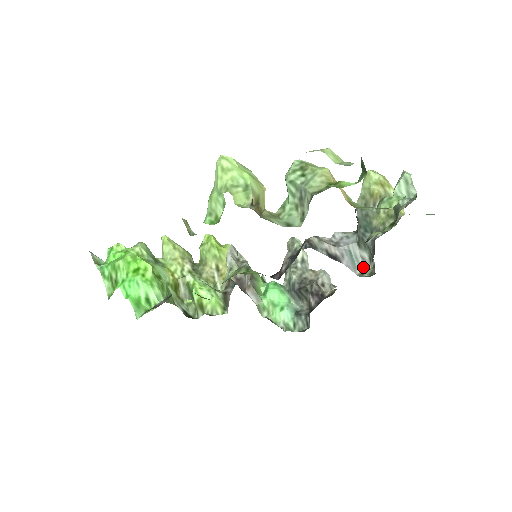
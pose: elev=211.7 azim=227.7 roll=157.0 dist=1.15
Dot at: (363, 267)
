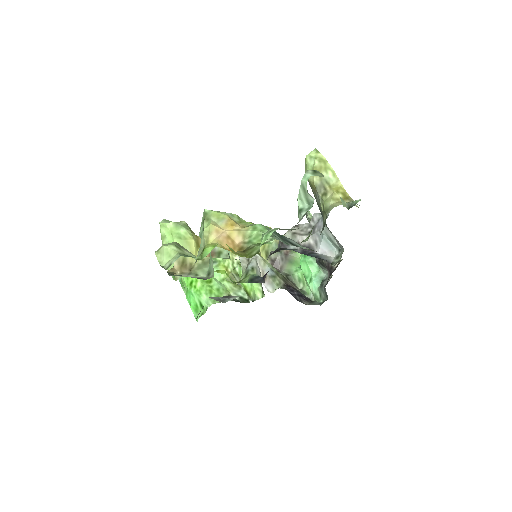
Dot at: (340, 248)
